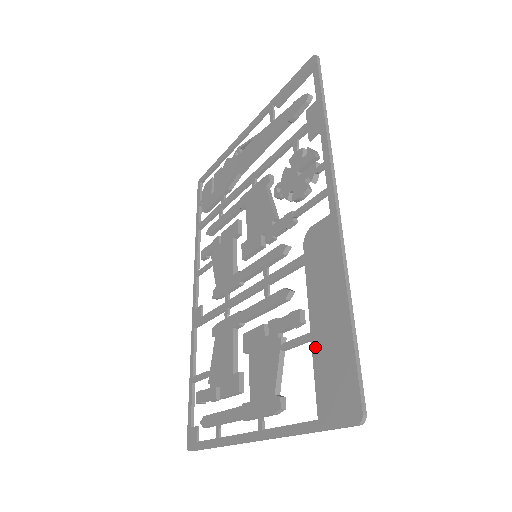
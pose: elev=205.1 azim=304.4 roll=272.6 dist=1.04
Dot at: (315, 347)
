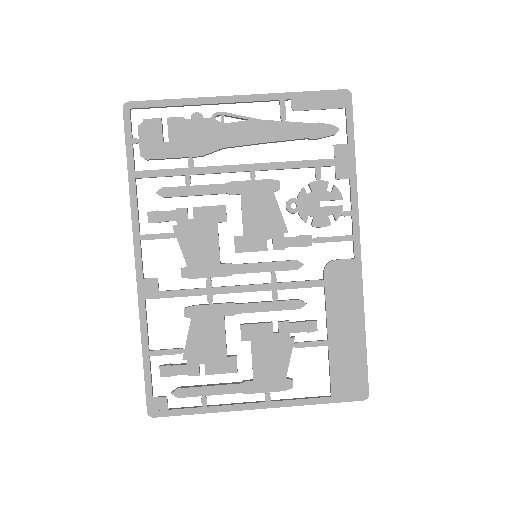
Dot at: (332, 351)
